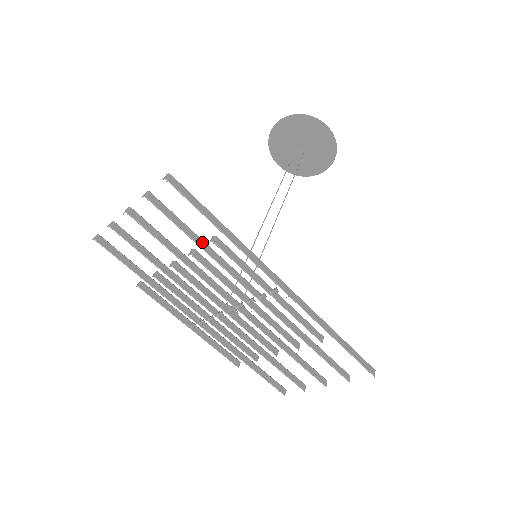
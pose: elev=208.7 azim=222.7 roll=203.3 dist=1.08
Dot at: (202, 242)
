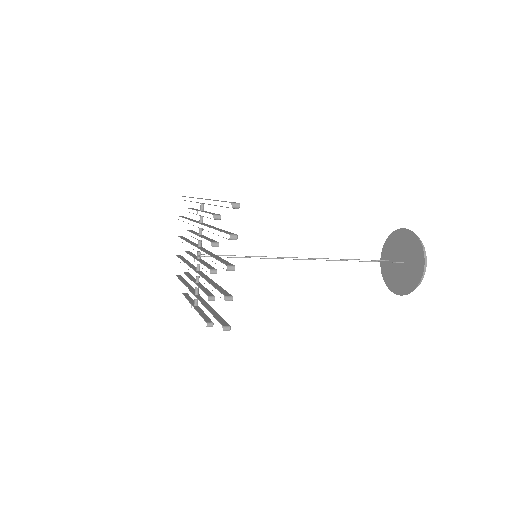
Dot at: occluded
